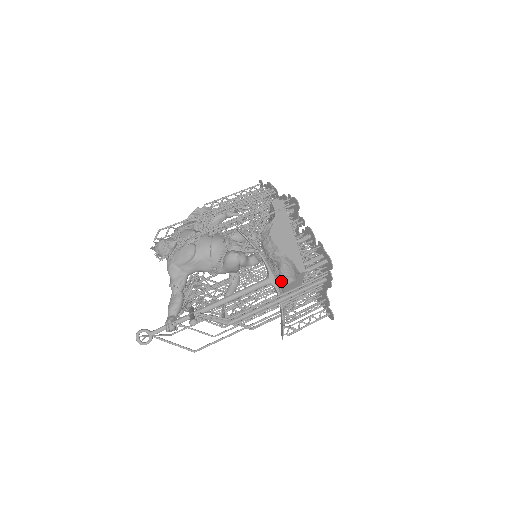
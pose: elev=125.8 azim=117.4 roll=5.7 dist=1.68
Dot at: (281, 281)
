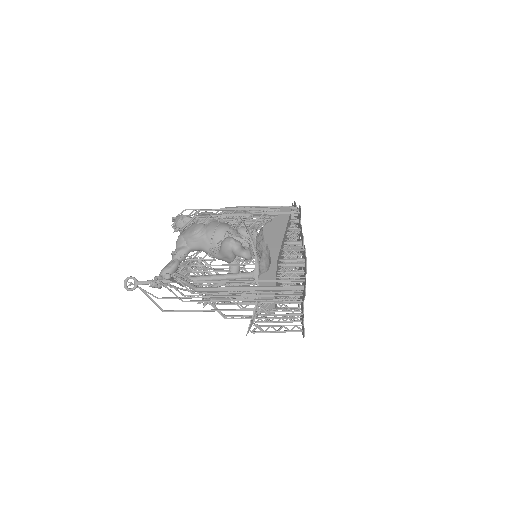
Dot at: (259, 272)
